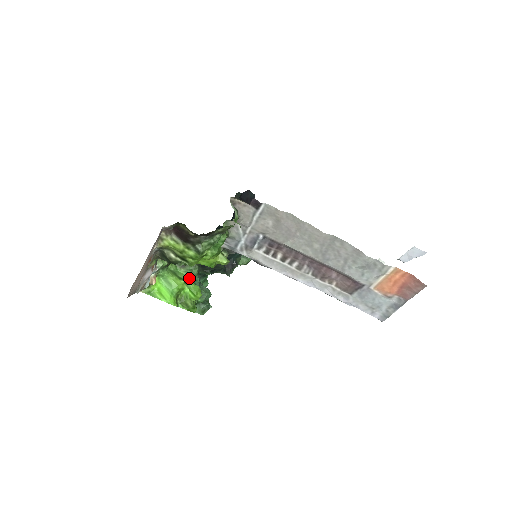
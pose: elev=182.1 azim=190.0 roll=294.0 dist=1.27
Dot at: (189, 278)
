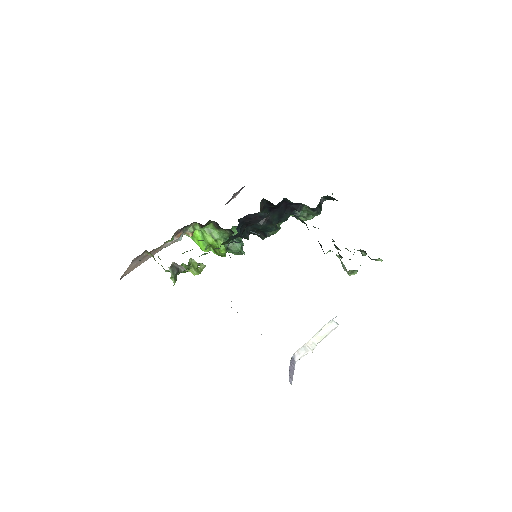
Dot at: (220, 238)
